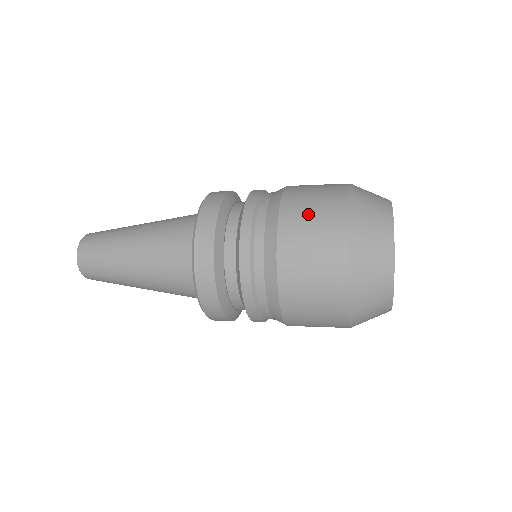
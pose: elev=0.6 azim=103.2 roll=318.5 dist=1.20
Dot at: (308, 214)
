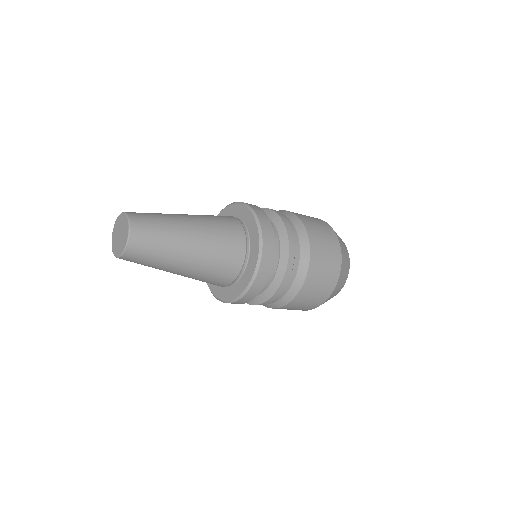
Dot at: (313, 222)
